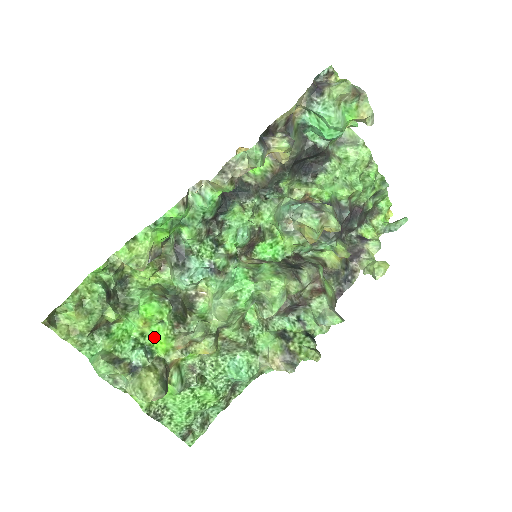
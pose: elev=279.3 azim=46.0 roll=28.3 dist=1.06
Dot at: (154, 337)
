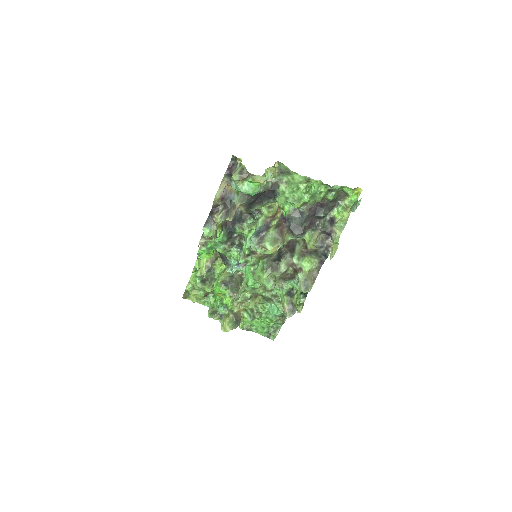
Dot at: occluded
